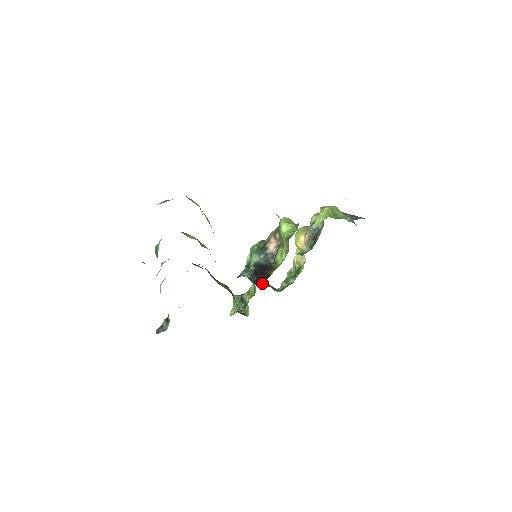
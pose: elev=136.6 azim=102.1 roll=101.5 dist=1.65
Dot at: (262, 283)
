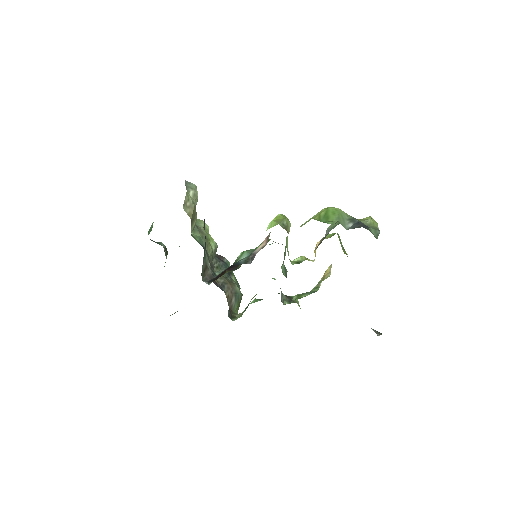
Dot at: (211, 281)
